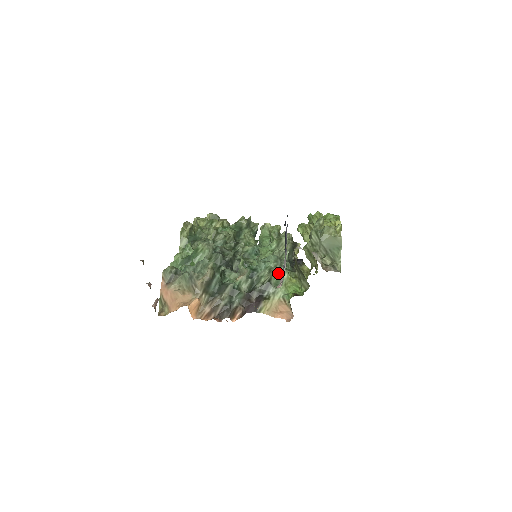
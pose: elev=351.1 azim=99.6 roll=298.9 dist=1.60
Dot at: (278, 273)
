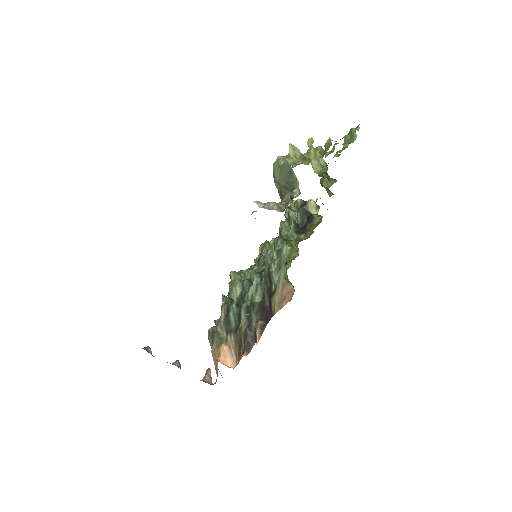
Dot at: (279, 254)
